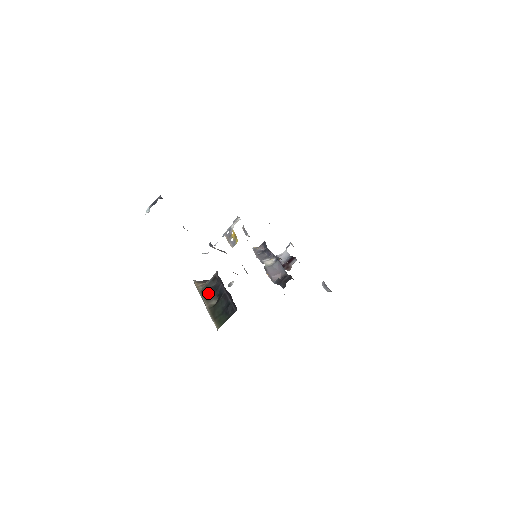
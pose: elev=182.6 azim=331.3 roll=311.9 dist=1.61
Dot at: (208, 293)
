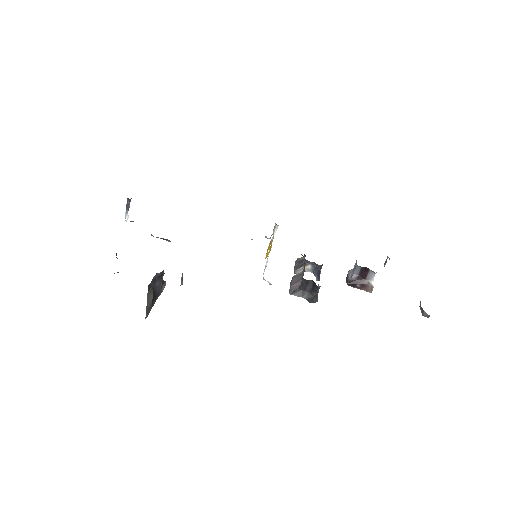
Dot at: occluded
